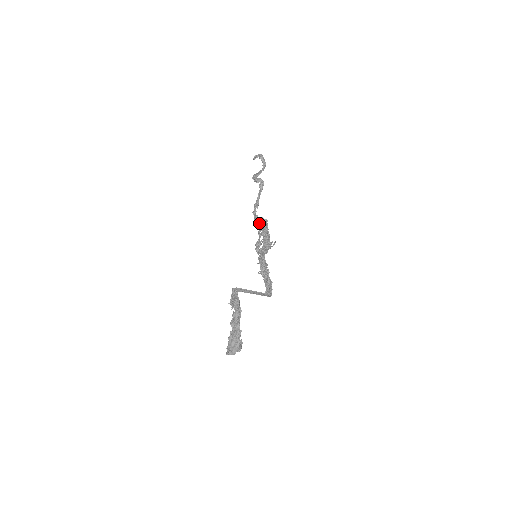
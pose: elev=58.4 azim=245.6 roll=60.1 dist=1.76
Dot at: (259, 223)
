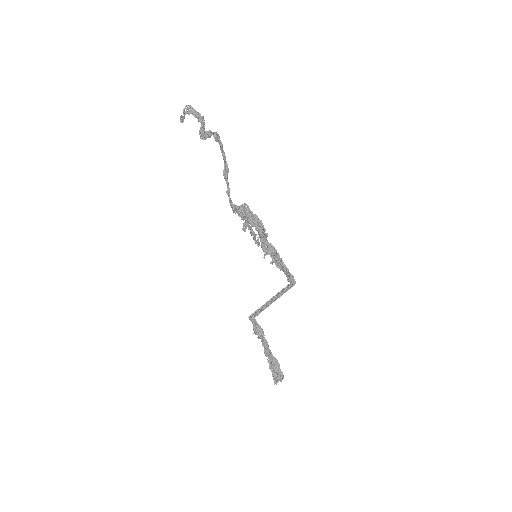
Dot at: (238, 214)
